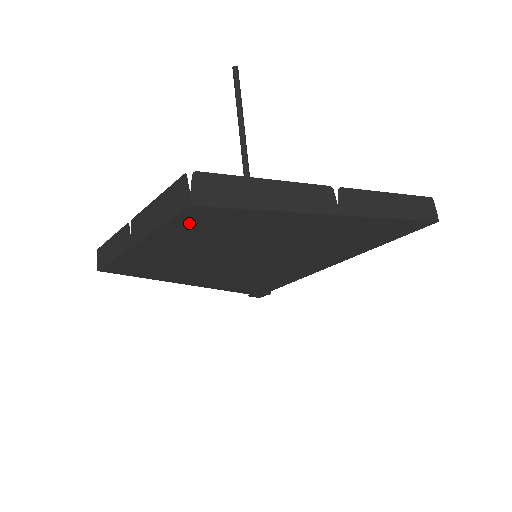
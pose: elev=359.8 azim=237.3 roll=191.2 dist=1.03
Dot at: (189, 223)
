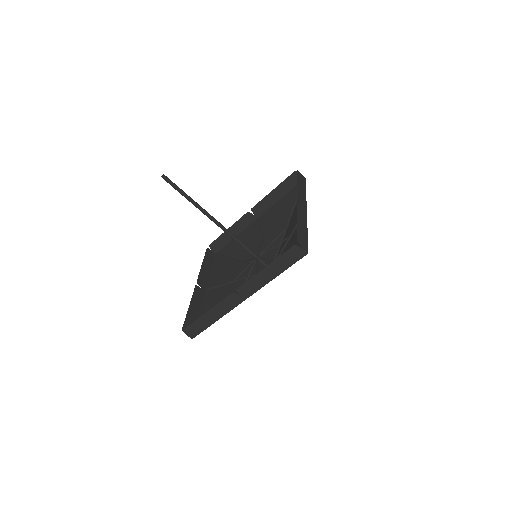
Dot at: occluded
